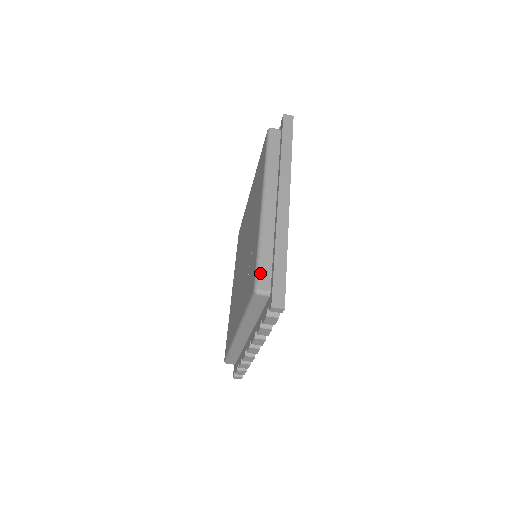
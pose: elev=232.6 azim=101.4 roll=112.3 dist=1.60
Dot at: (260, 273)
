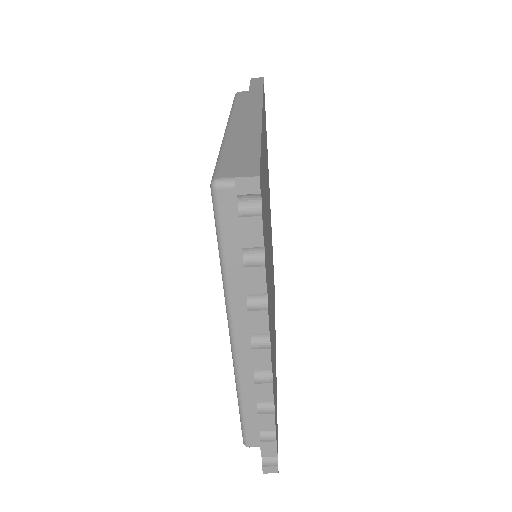
Dot at: (220, 166)
